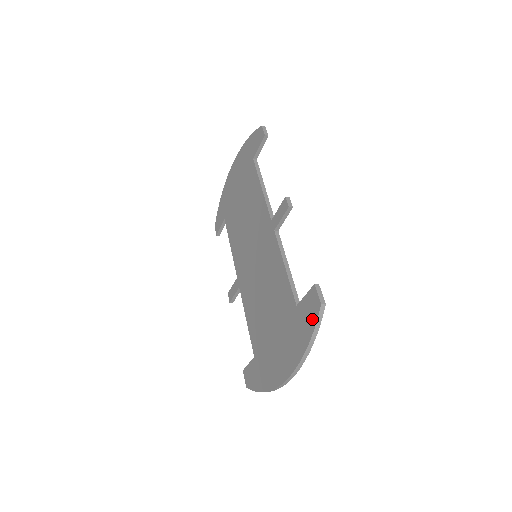
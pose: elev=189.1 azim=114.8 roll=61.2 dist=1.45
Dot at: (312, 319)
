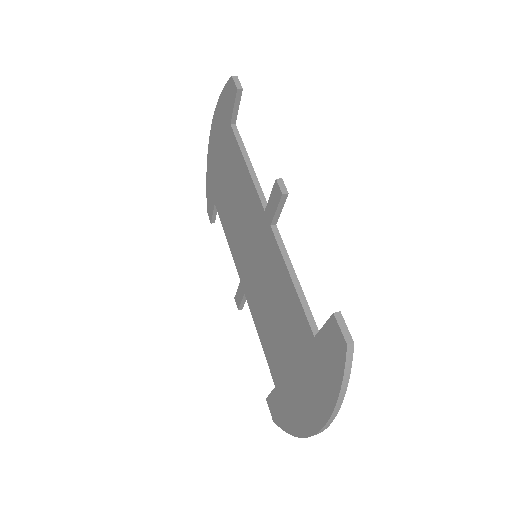
Dot at: (338, 363)
